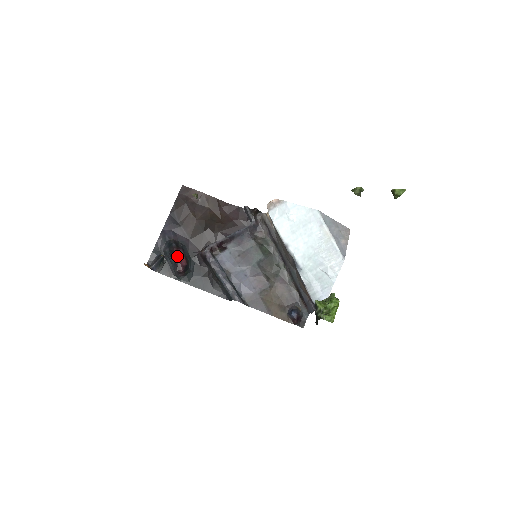
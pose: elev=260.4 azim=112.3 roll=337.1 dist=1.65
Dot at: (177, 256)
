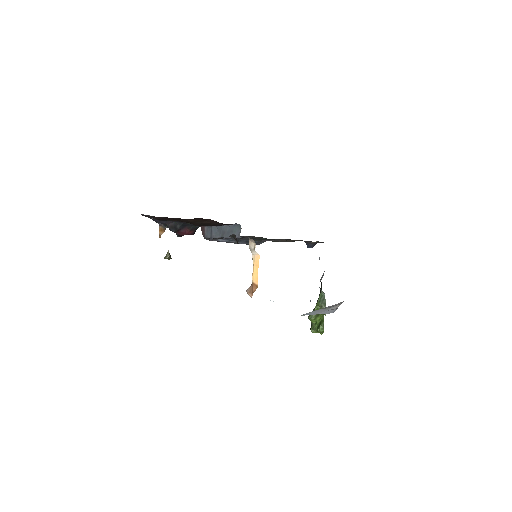
Dot at: (182, 235)
